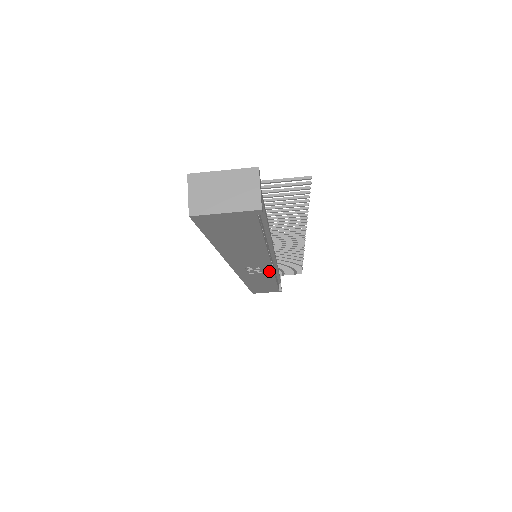
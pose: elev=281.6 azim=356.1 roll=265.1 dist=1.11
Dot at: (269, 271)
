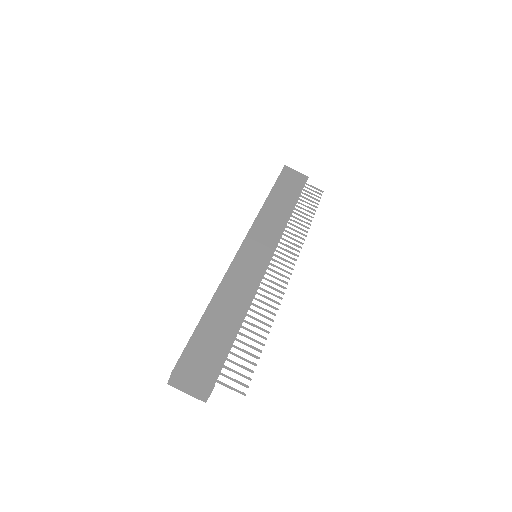
Dot at: occluded
